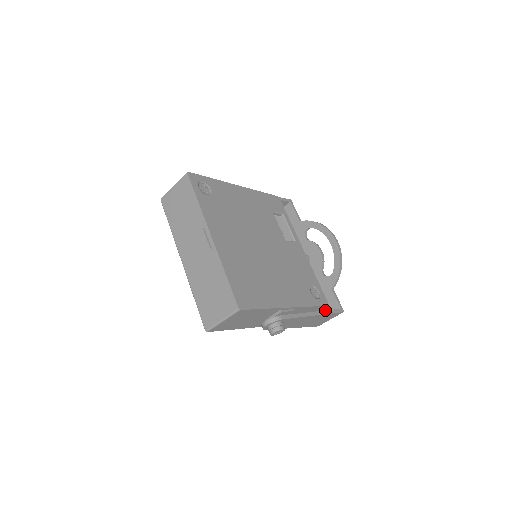
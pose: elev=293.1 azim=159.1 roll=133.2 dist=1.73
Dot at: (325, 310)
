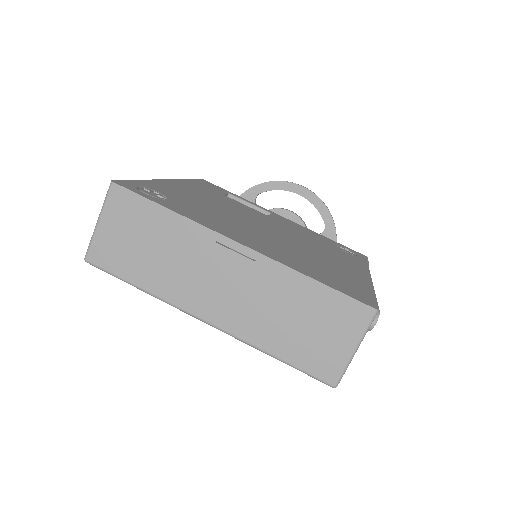
Dot at: occluded
